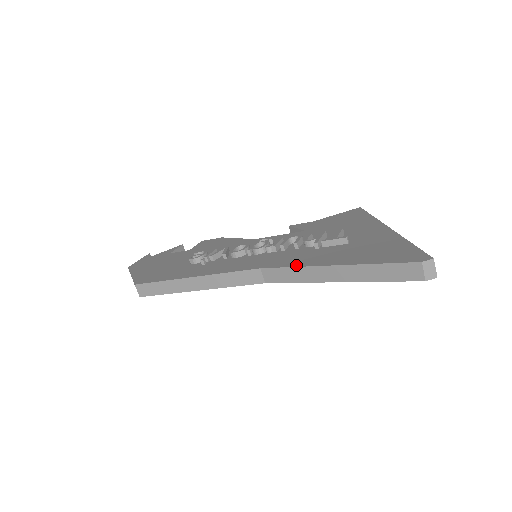
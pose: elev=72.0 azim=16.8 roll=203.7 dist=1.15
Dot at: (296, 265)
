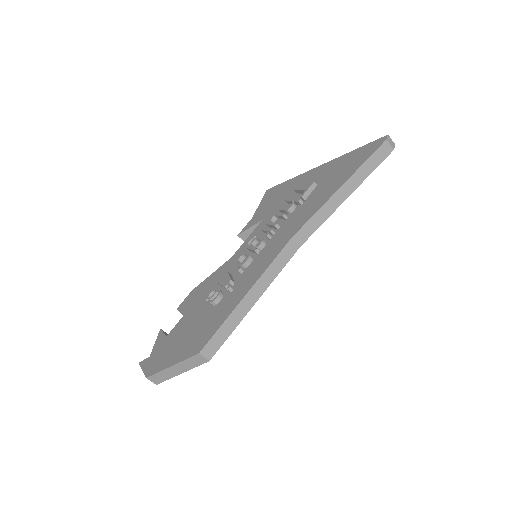
Dot at: (314, 212)
